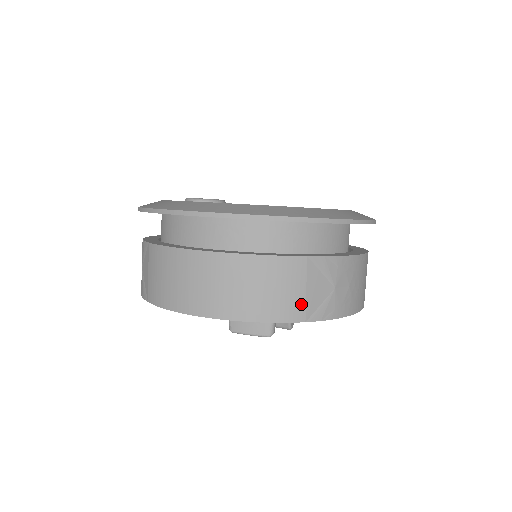
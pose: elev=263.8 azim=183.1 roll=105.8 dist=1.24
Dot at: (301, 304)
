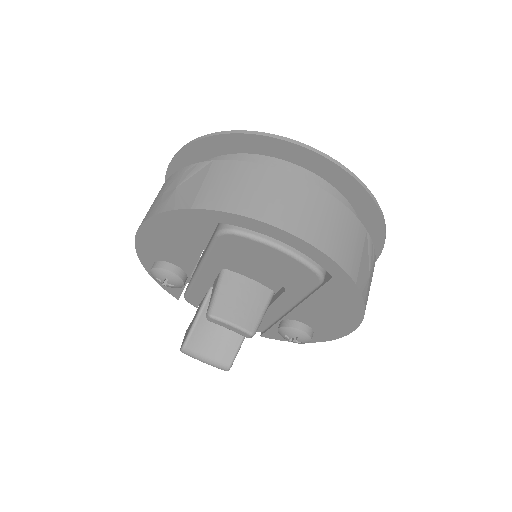
Dot at: (357, 265)
